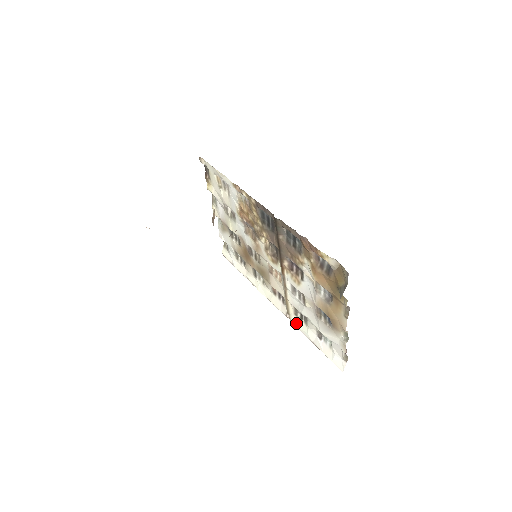
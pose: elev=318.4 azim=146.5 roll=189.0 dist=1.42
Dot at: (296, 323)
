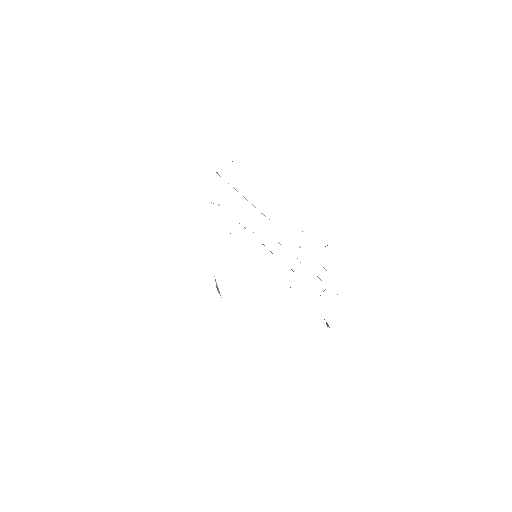
Dot at: occluded
